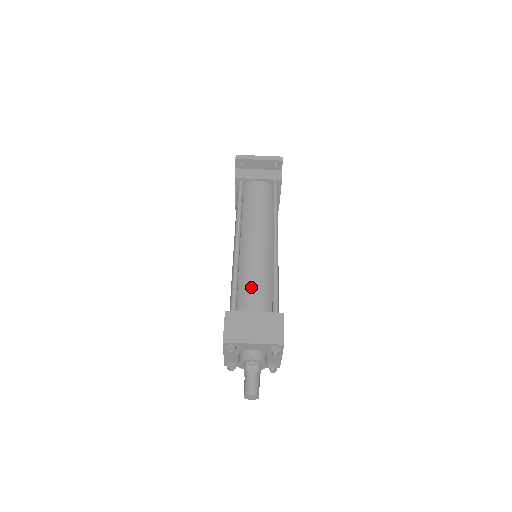
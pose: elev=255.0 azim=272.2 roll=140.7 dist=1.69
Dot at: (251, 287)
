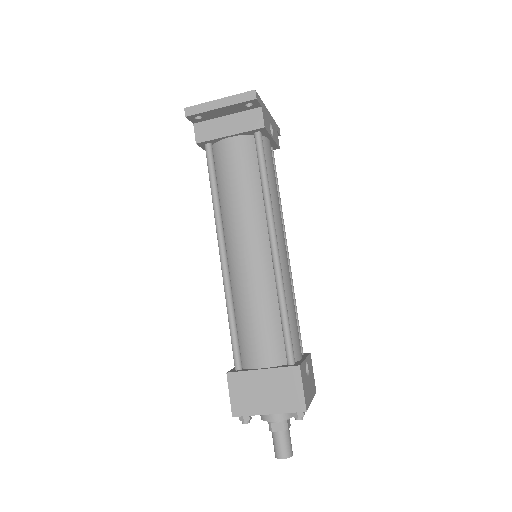
Dot at: (252, 329)
